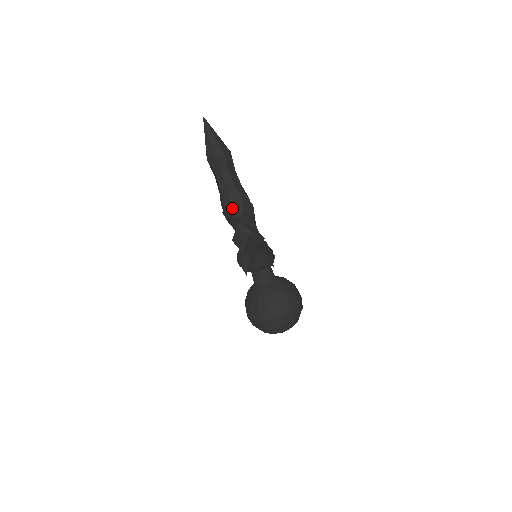
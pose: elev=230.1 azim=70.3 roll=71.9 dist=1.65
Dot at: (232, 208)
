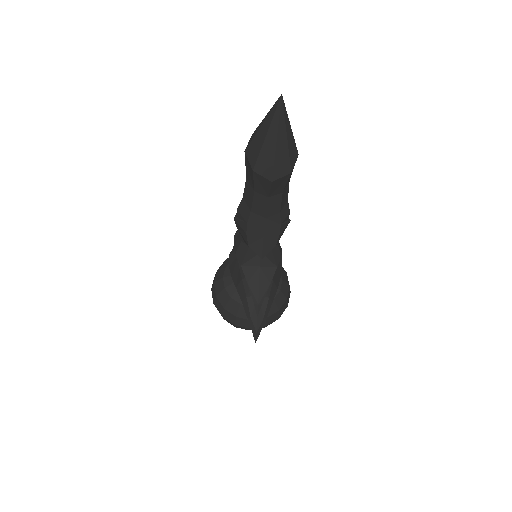
Dot at: (262, 242)
